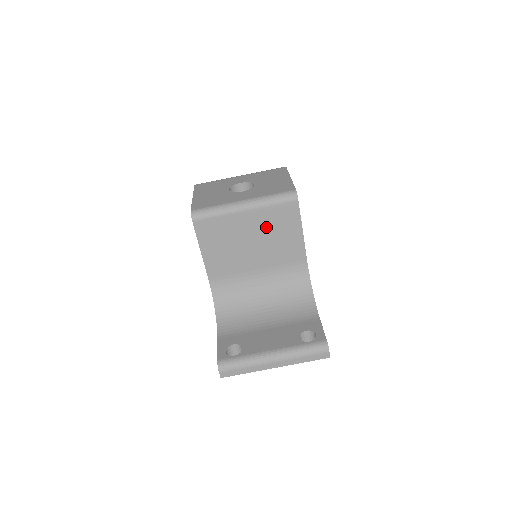
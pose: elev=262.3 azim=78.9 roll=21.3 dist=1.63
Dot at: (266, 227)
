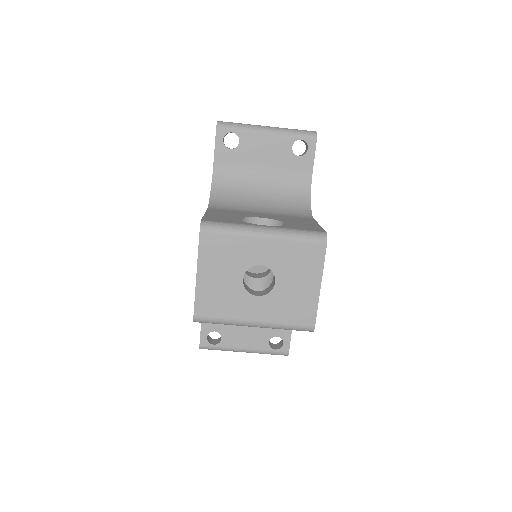
Dot at: occluded
